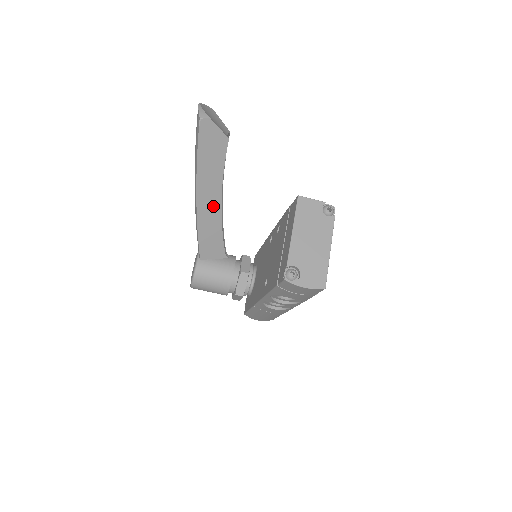
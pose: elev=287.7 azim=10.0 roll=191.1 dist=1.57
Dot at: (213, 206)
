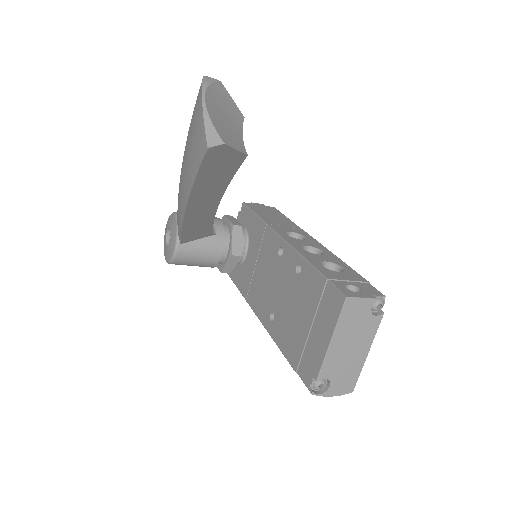
Dot at: (207, 209)
